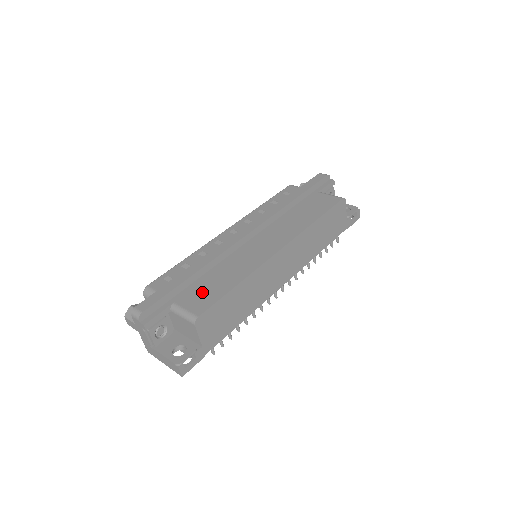
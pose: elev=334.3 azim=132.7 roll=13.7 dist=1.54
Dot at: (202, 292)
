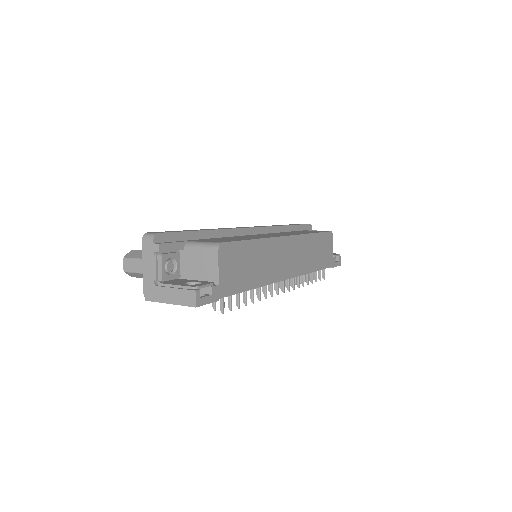
Dot at: (218, 239)
